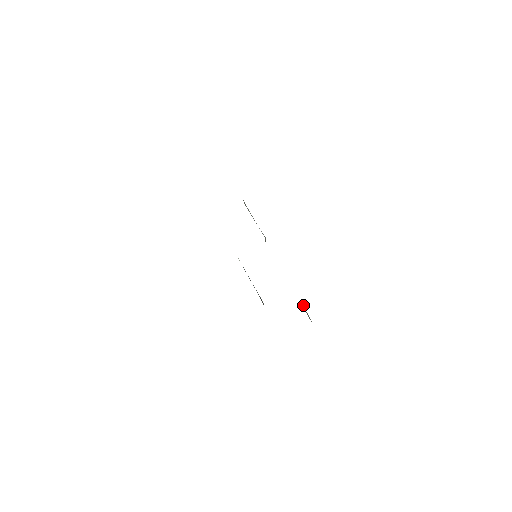
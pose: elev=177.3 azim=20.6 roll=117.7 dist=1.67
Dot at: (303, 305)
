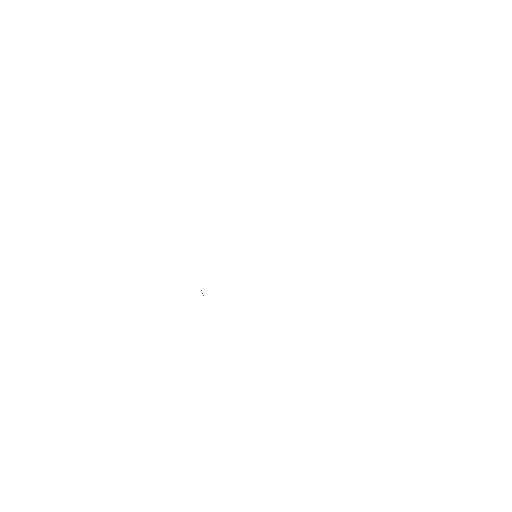
Dot at: occluded
